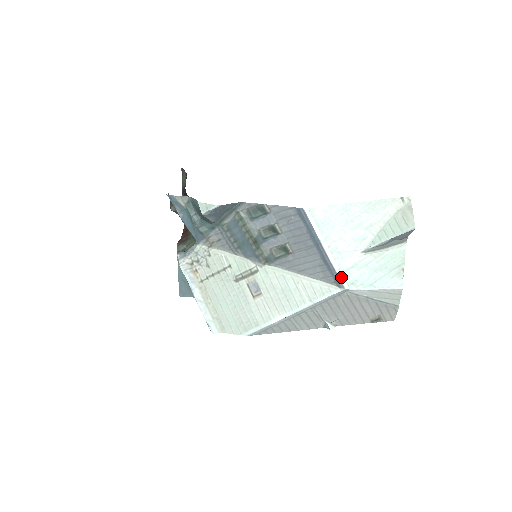
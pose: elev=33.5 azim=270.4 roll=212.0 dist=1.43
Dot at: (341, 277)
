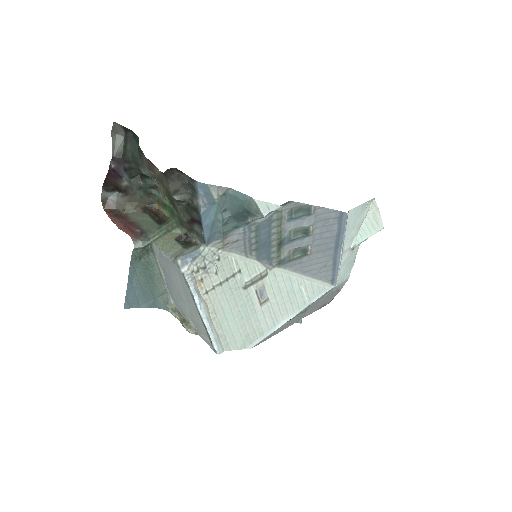
Dot at: occluded
